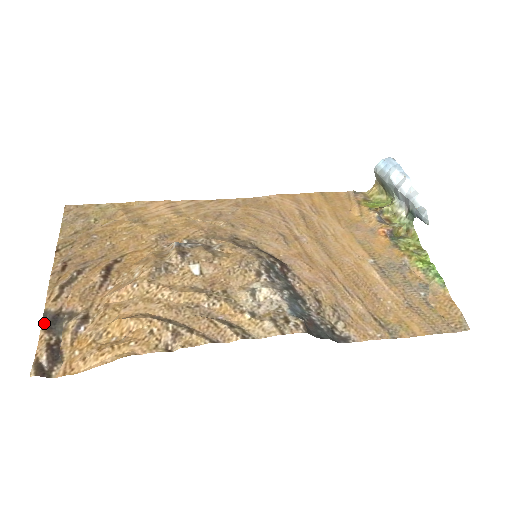
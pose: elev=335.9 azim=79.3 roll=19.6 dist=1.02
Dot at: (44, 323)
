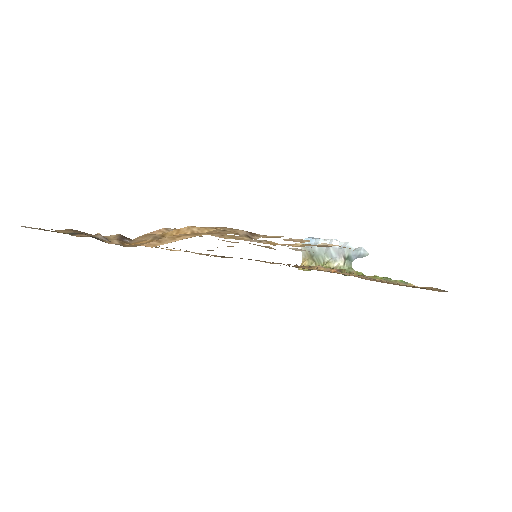
Dot at: (72, 234)
